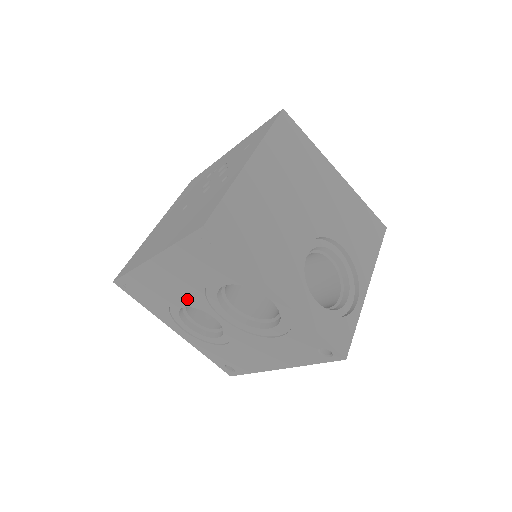
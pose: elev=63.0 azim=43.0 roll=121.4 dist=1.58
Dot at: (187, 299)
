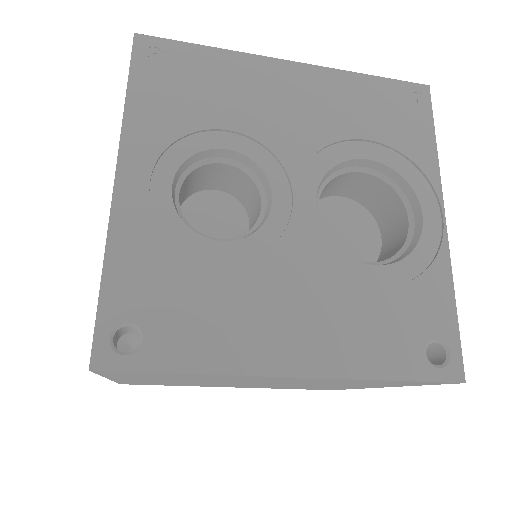
Dot at: (267, 140)
